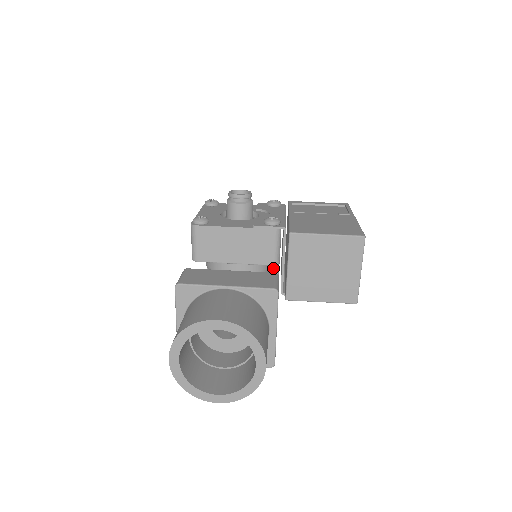
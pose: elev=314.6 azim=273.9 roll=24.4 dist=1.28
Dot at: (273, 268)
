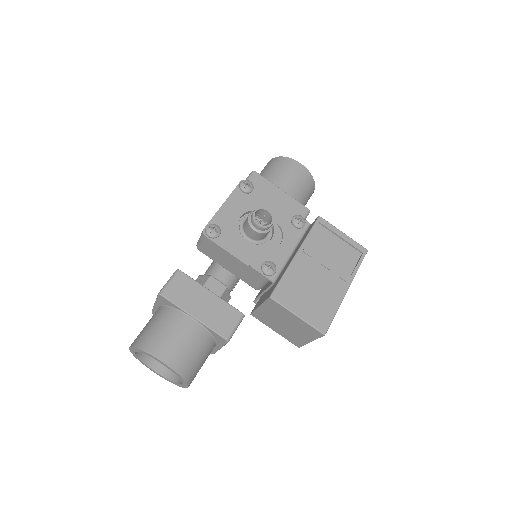
Dot at: occluded
